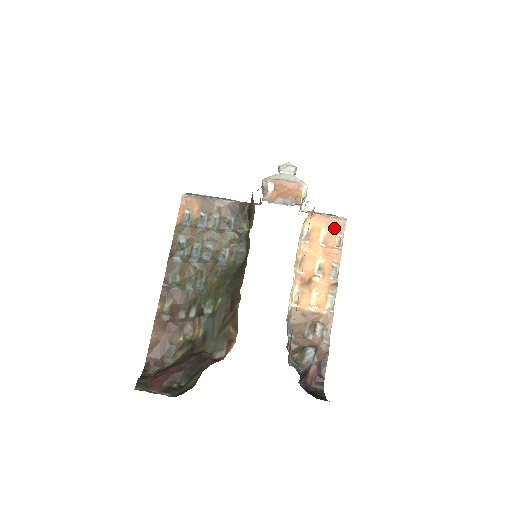
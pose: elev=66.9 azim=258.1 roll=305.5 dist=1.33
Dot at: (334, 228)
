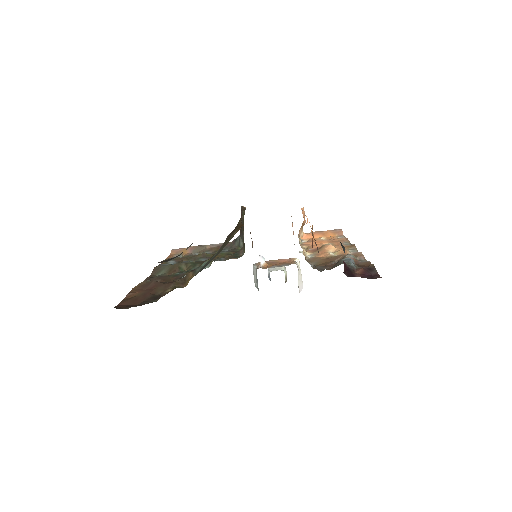
Dot at: (332, 235)
